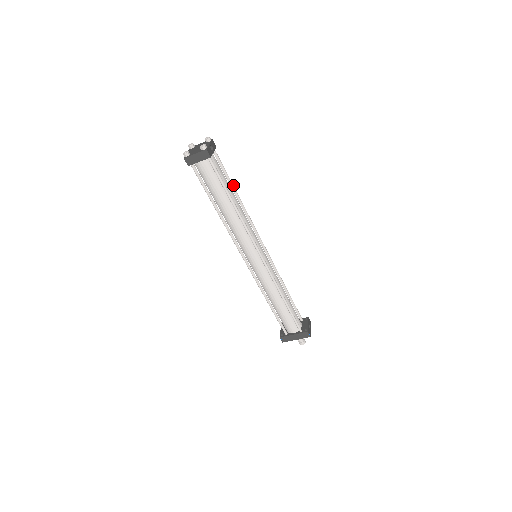
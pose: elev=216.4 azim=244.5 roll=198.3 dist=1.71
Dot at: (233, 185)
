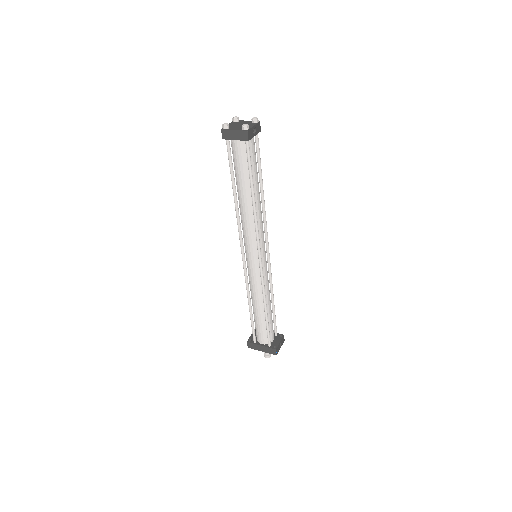
Dot at: occluded
